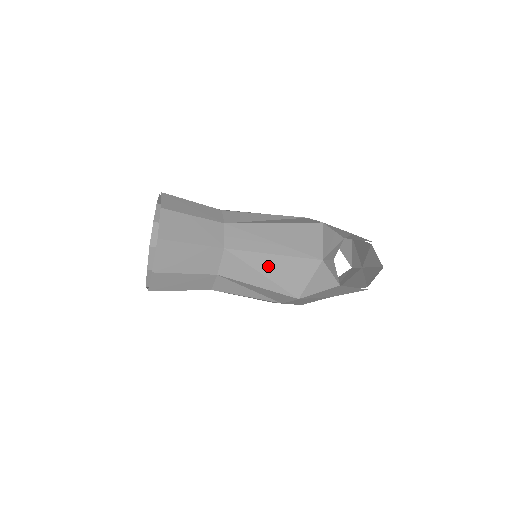
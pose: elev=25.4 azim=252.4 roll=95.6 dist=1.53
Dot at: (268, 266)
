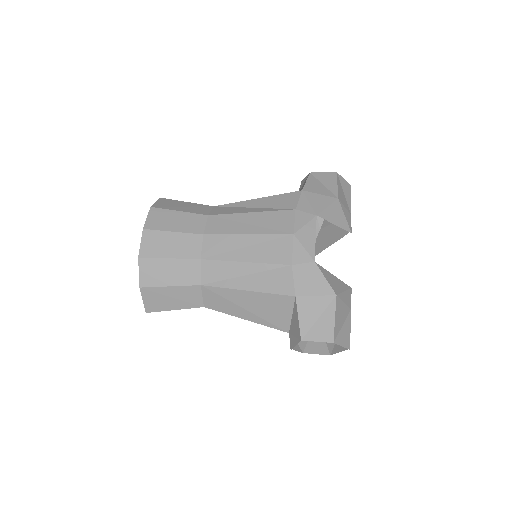
Dot at: occluded
